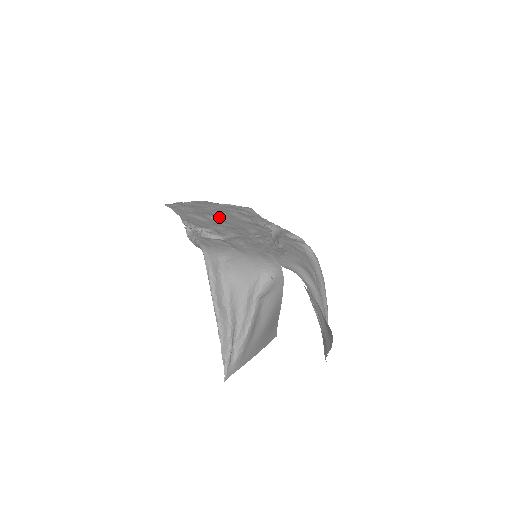
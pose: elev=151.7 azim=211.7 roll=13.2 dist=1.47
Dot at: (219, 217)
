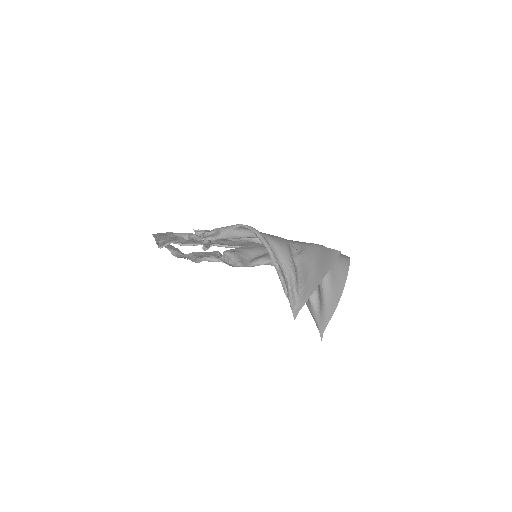
Dot at: (203, 244)
